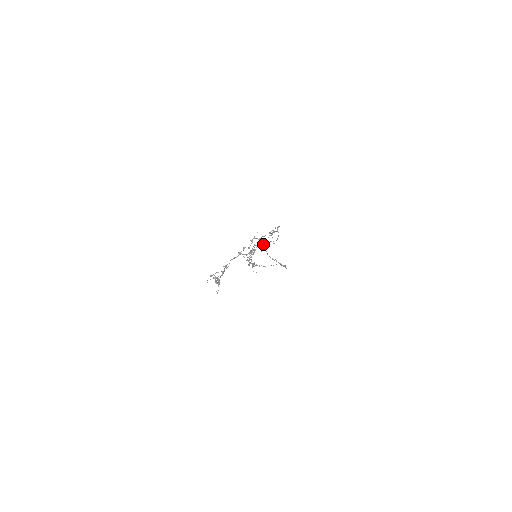
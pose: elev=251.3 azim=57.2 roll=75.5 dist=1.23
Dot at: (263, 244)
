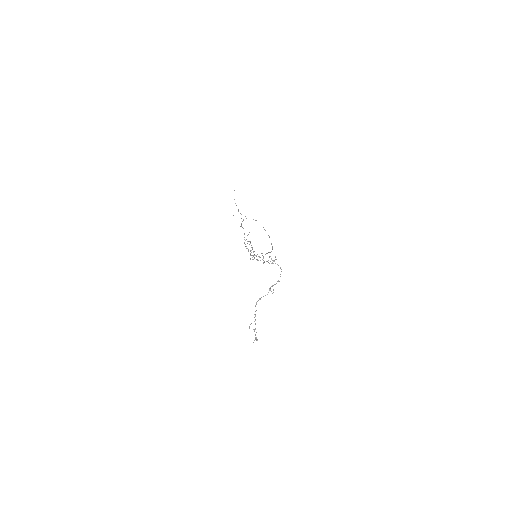
Dot at: (263, 257)
